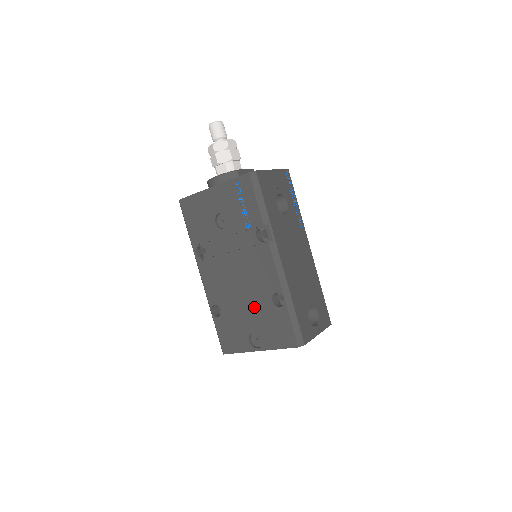
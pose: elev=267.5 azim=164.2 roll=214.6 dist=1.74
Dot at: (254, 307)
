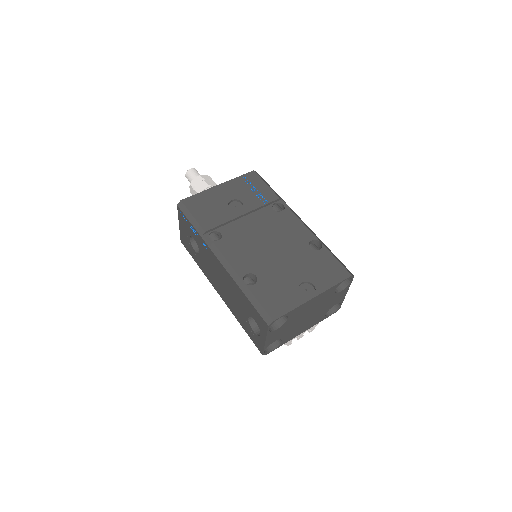
Dot at: (294, 259)
